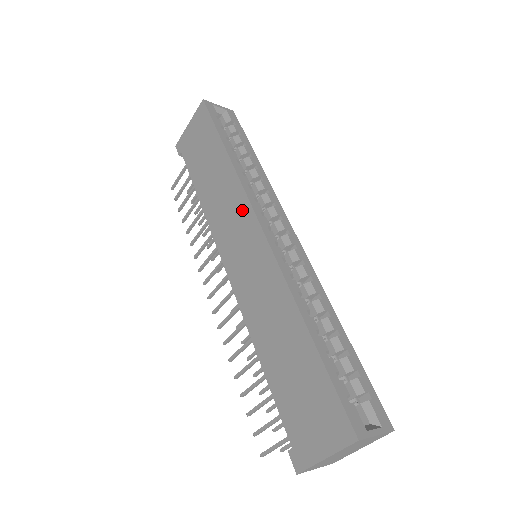
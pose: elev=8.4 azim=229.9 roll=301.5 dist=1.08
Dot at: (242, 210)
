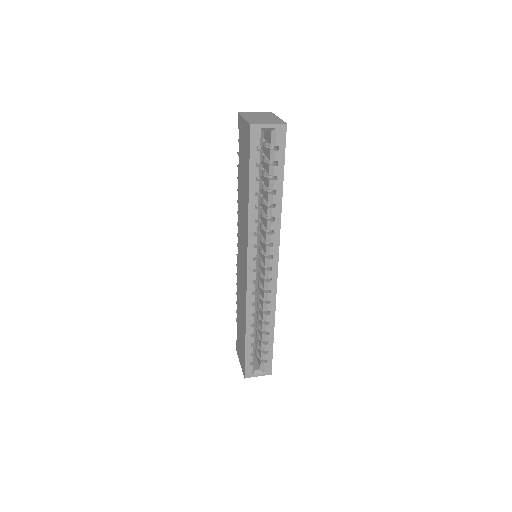
Dot at: (245, 245)
